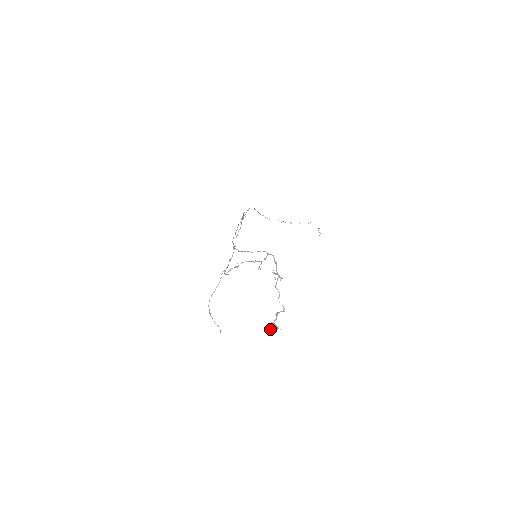
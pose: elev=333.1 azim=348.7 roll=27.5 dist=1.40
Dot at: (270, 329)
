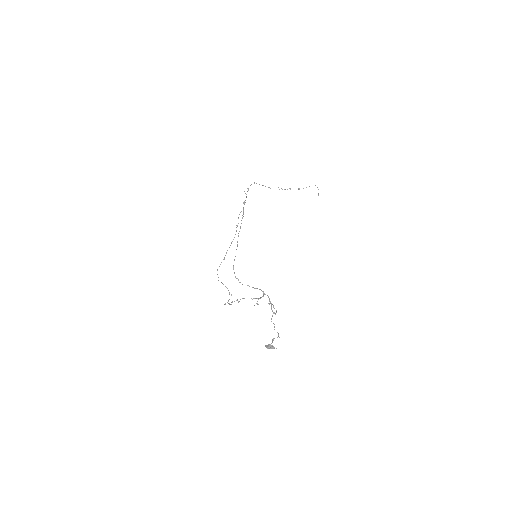
Dot at: (268, 348)
